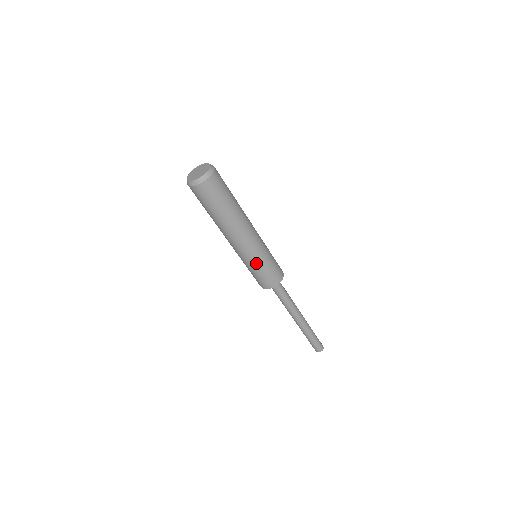
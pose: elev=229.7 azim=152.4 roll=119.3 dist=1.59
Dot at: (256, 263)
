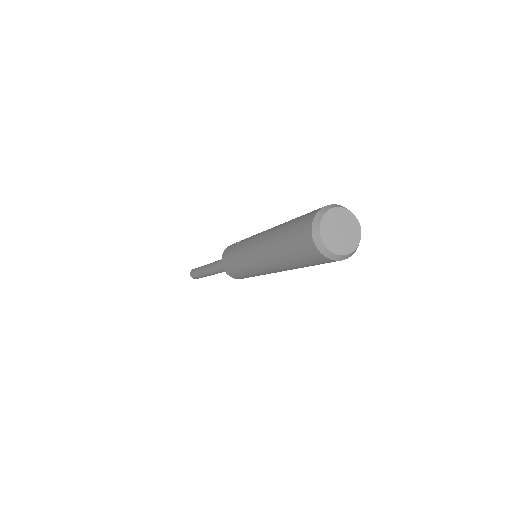
Dot at: (249, 273)
